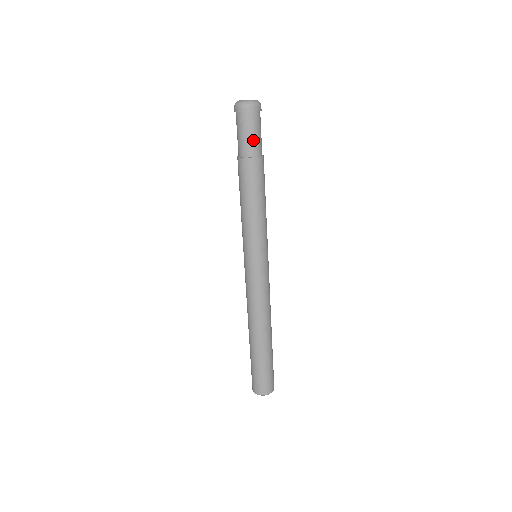
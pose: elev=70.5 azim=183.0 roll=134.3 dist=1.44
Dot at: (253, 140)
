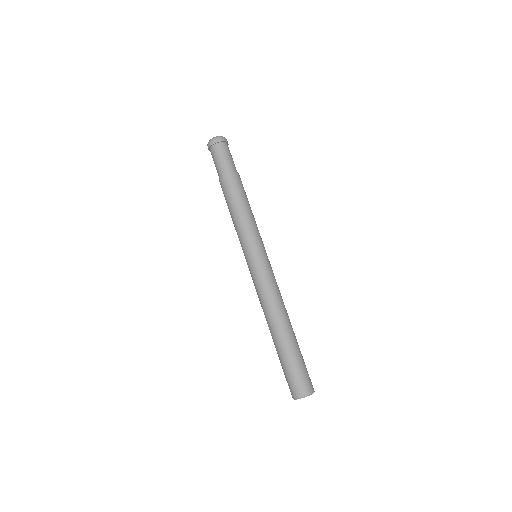
Dot at: (230, 161)
